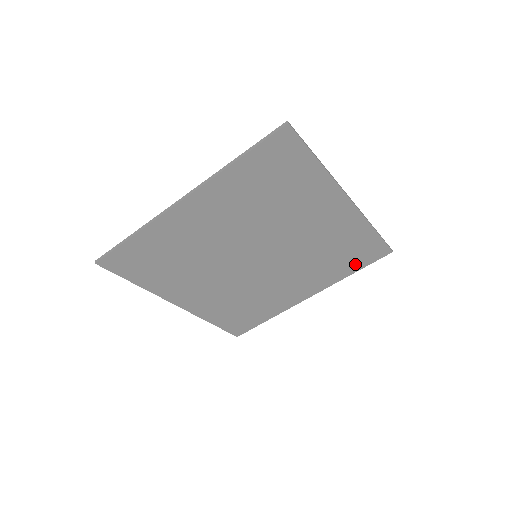
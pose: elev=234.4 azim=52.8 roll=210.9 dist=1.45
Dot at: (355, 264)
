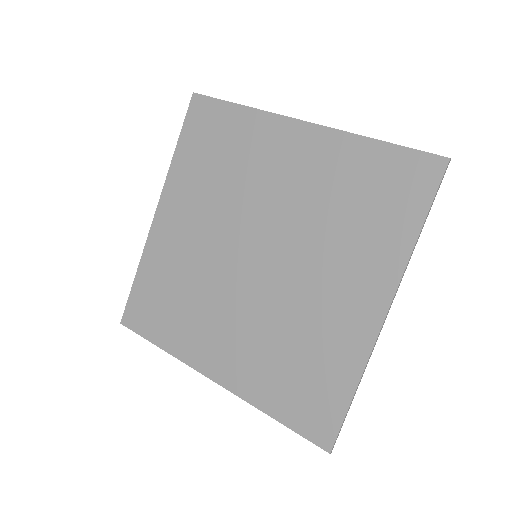
Dot at: (405, 211)
